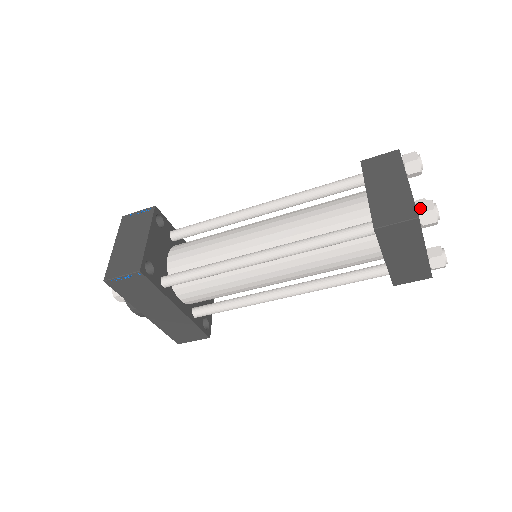
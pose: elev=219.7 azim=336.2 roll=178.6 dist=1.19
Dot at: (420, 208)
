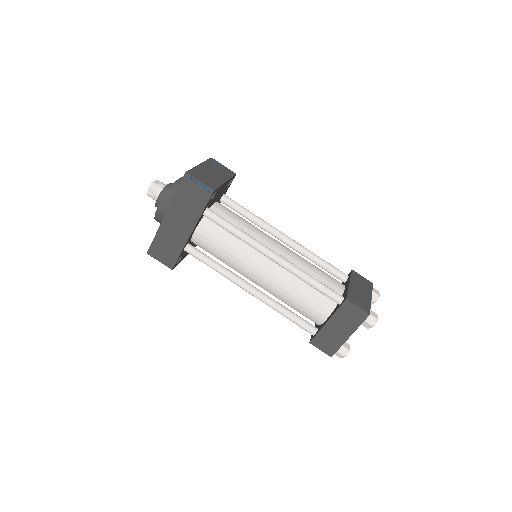
Dot at: (371, 312)
